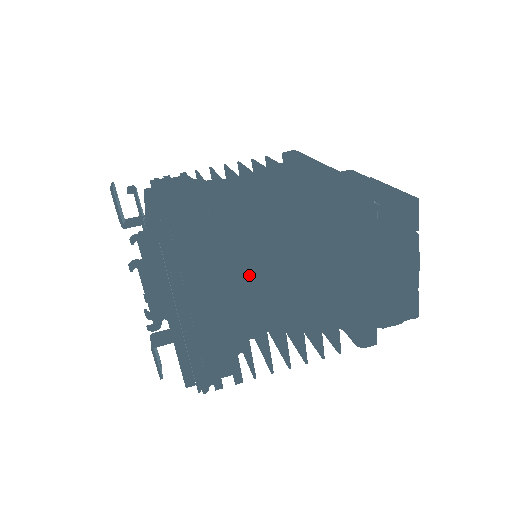
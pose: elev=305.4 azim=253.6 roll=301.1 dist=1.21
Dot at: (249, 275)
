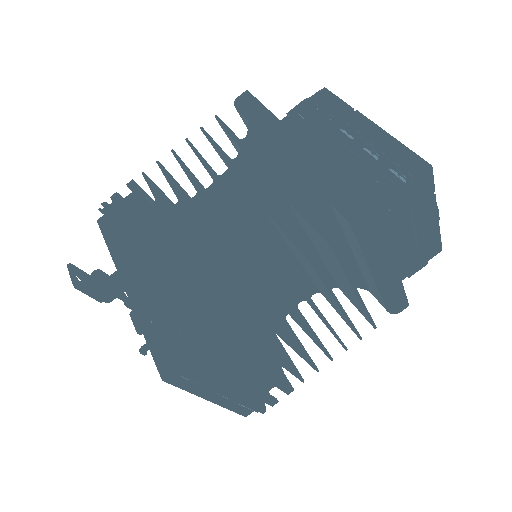
Dot at: occluded
